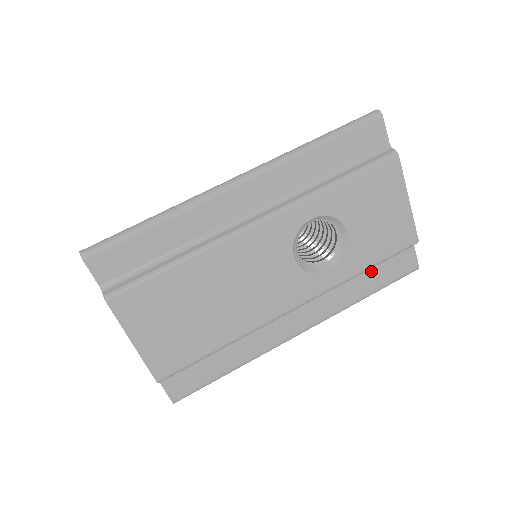
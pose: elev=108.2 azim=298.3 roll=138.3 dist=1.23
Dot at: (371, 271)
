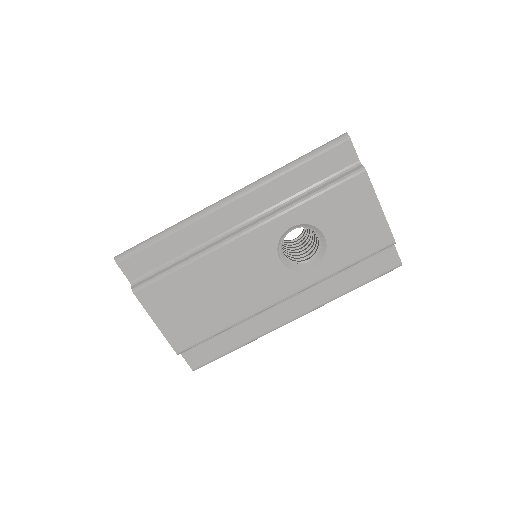
Dot at: (354, 268)
